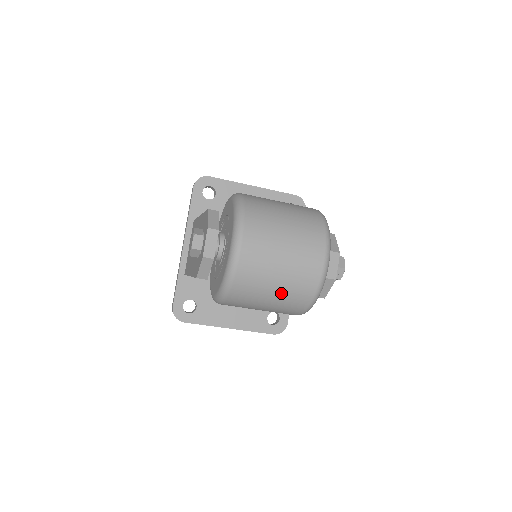
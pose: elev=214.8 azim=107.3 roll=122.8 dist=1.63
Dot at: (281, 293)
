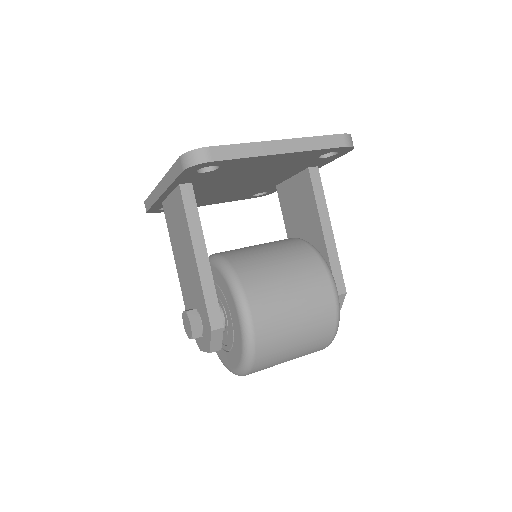
Dot at: occluded
